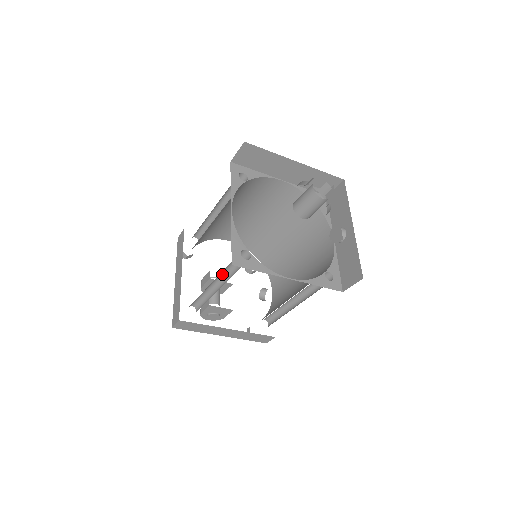
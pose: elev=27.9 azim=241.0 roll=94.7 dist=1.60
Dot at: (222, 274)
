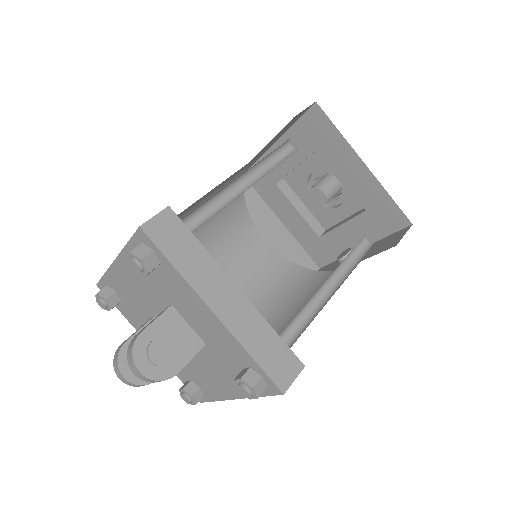
Dot at: (252, 176)
